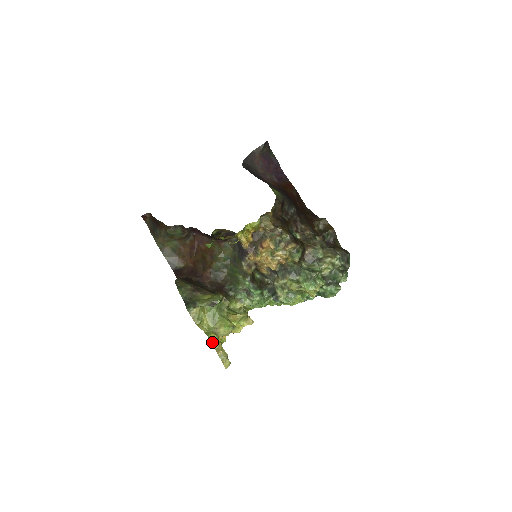
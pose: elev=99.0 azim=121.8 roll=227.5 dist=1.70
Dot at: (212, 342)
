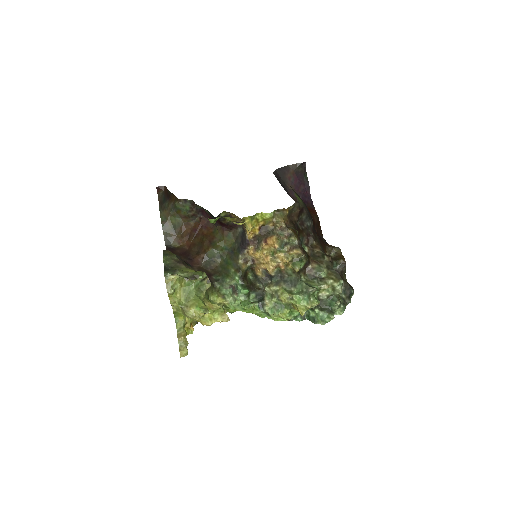
Dot at: (177, 325)
